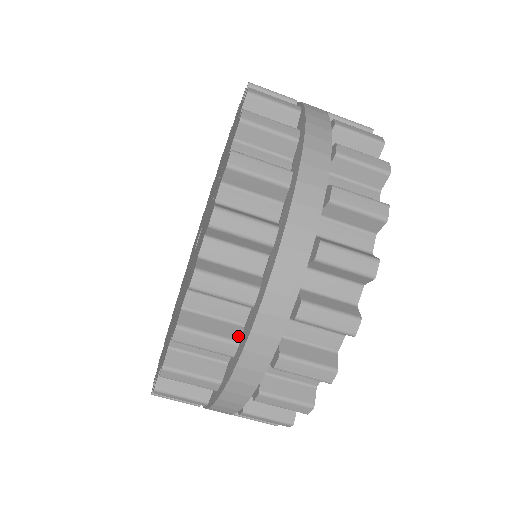
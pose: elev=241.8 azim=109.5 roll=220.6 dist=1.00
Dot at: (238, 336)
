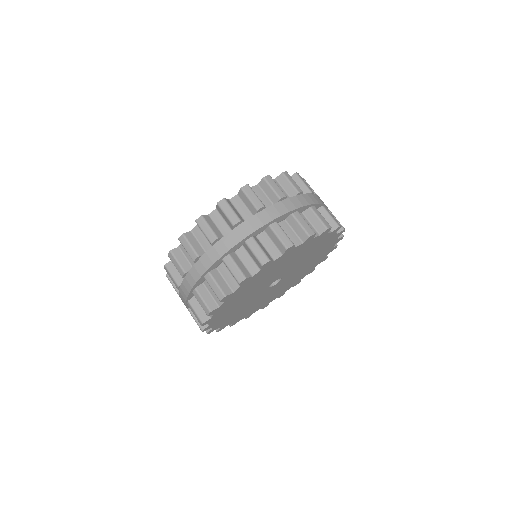
Dot at: occluded
